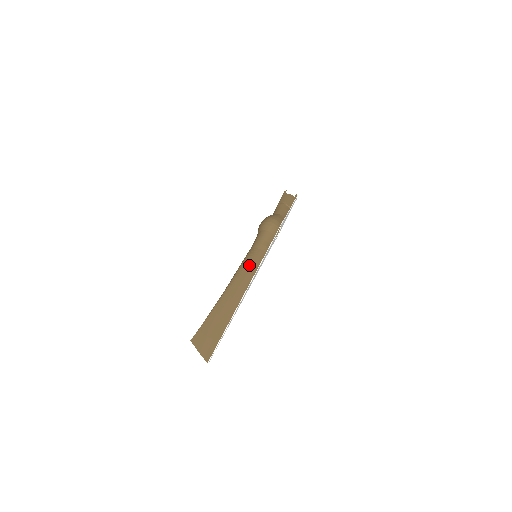
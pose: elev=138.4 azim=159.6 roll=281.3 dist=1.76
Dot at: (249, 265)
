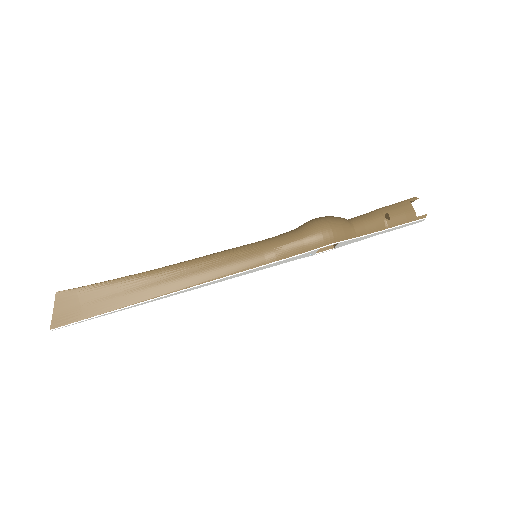
Dot at: (224, 262)
